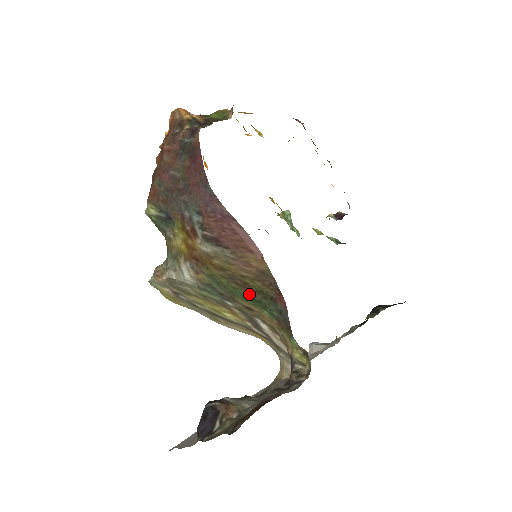
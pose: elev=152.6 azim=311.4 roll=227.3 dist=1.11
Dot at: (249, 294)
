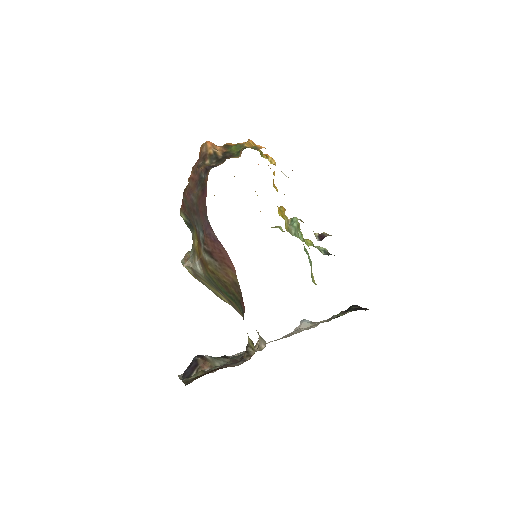
Dot at: (228, 293)
